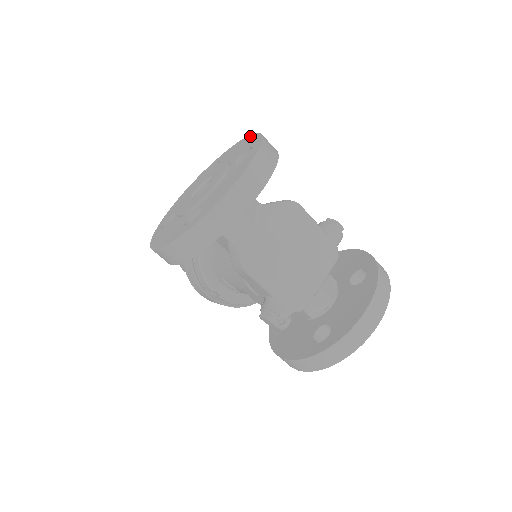
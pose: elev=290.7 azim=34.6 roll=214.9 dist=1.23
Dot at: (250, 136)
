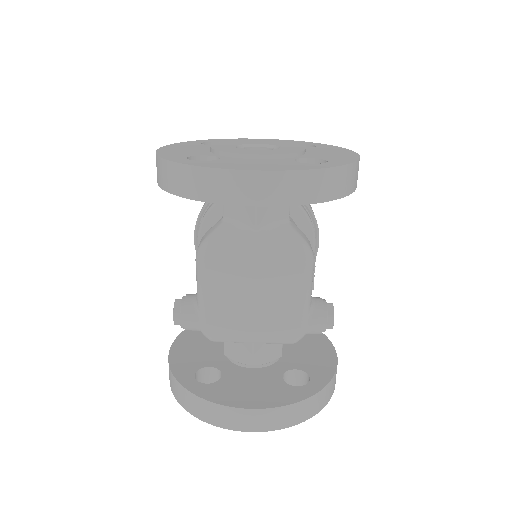
Dot at: (354, 154)
